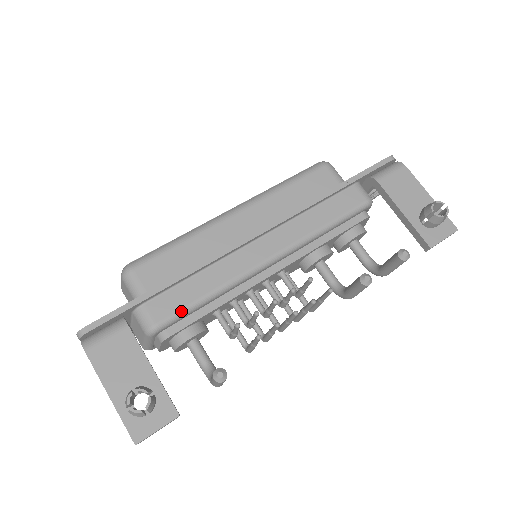
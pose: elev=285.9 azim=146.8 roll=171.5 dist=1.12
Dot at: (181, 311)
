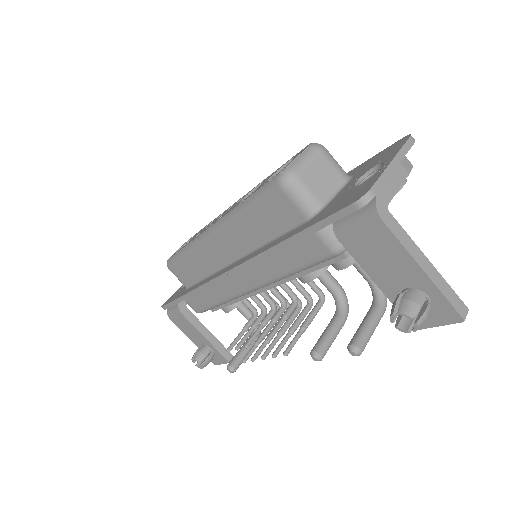
Dot at: (206, 309)
